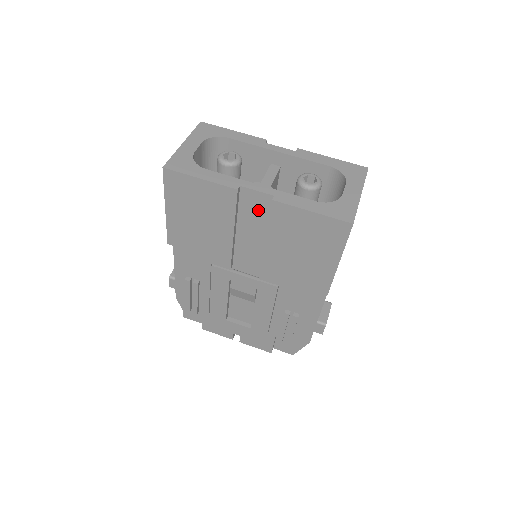
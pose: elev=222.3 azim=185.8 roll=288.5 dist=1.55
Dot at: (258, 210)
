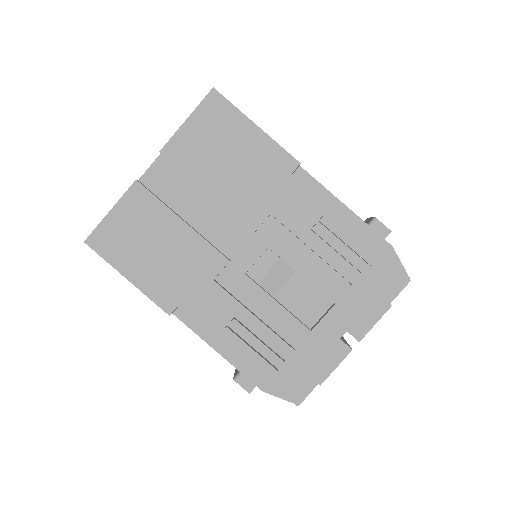
Dot at: (170, 180)
